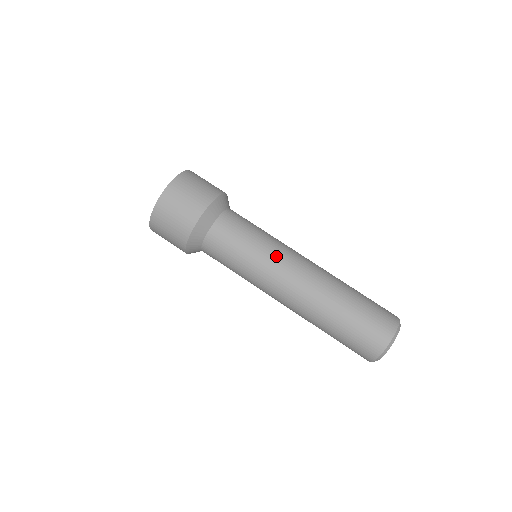
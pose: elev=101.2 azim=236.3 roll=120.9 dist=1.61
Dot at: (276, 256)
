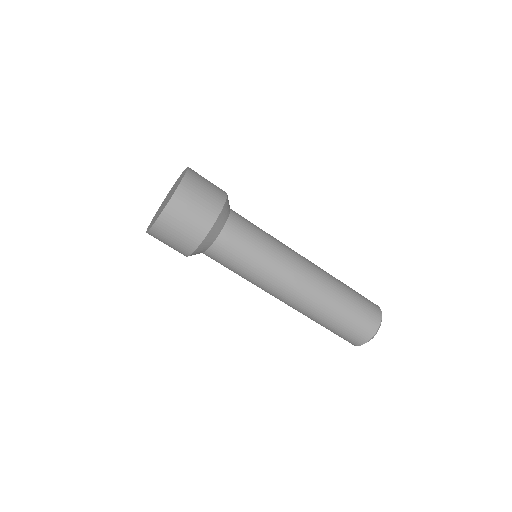
Dot at: (272, 278)
